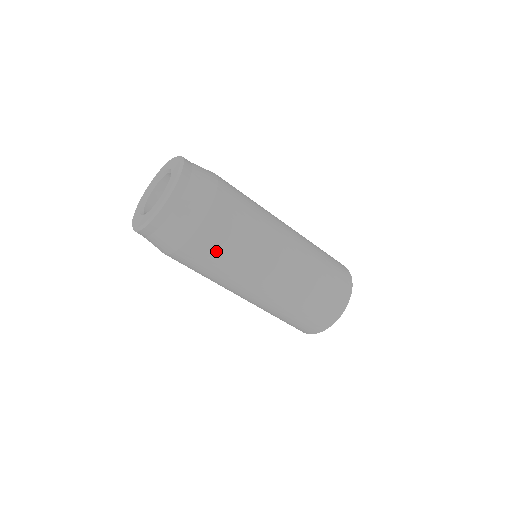
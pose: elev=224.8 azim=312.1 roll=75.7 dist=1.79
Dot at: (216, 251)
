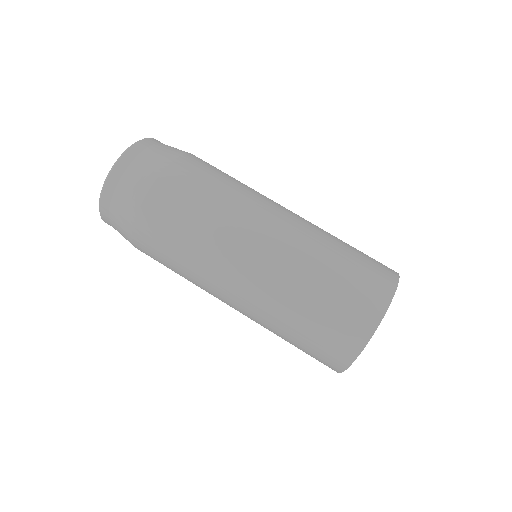
Dot at: (215, 171)
